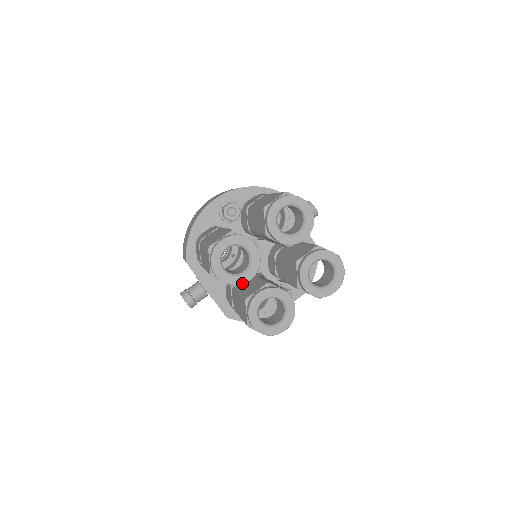
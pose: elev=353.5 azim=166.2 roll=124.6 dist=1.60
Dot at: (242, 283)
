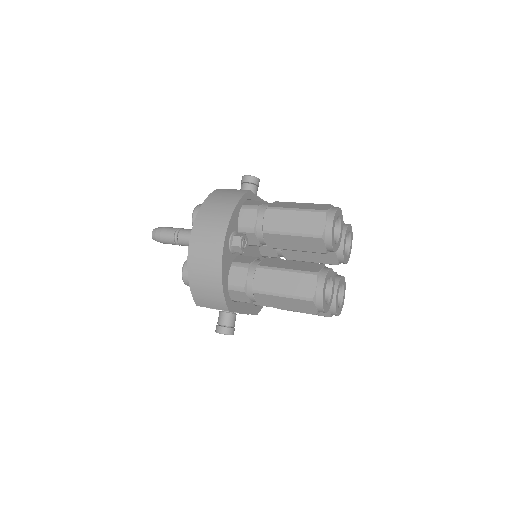
Dot at: occluded
